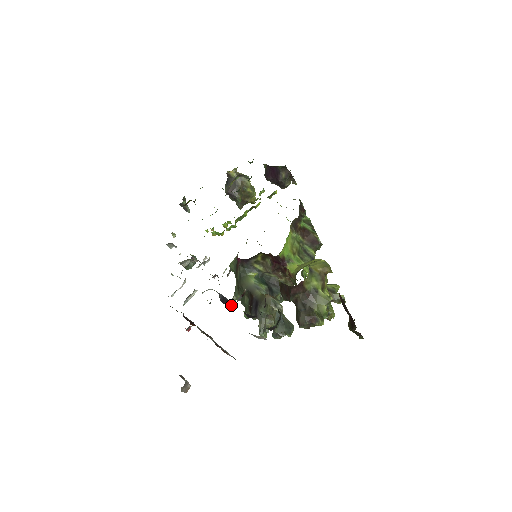
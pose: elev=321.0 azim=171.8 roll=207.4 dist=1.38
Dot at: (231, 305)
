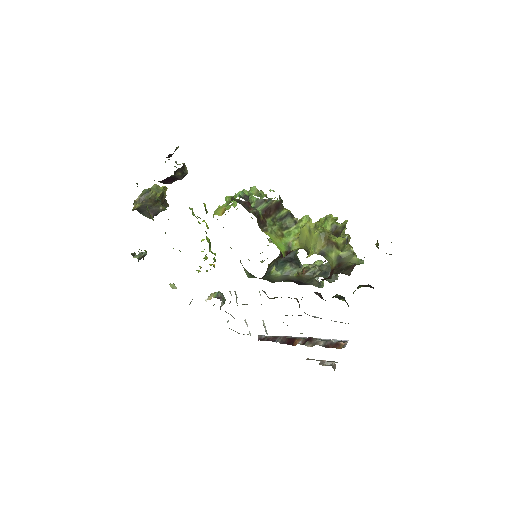
Dot at: (301, 315)
